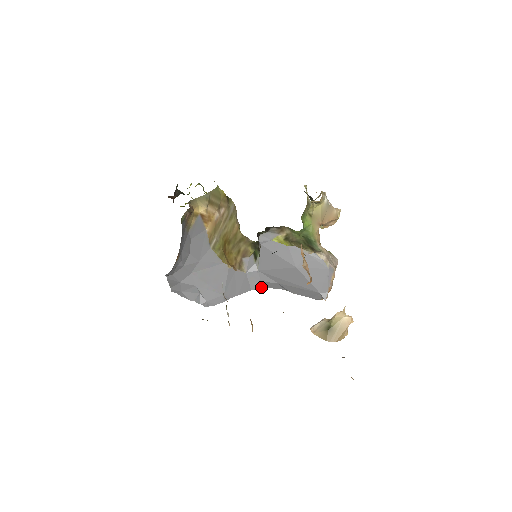
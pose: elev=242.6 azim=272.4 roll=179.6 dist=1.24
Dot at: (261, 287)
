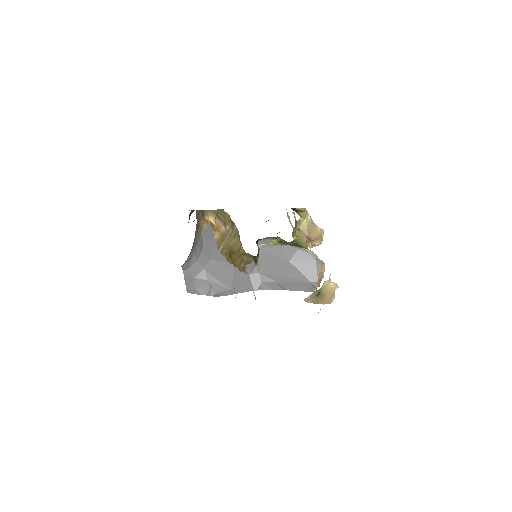
Dot at: (262, 288)
